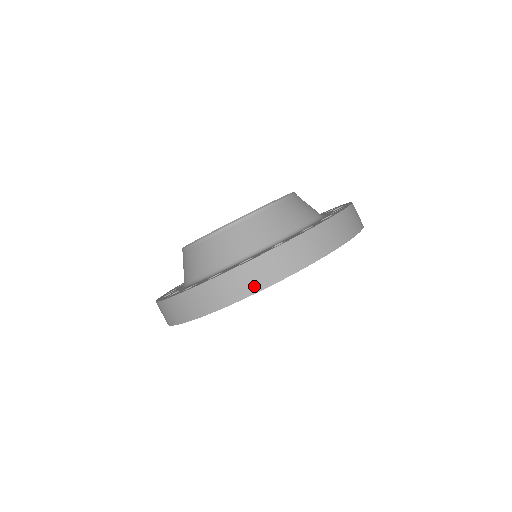
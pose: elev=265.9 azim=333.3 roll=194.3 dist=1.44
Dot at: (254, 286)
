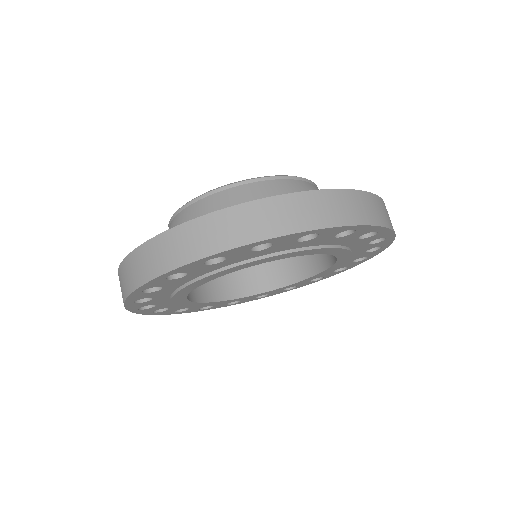
Dot at: (131, 284)
